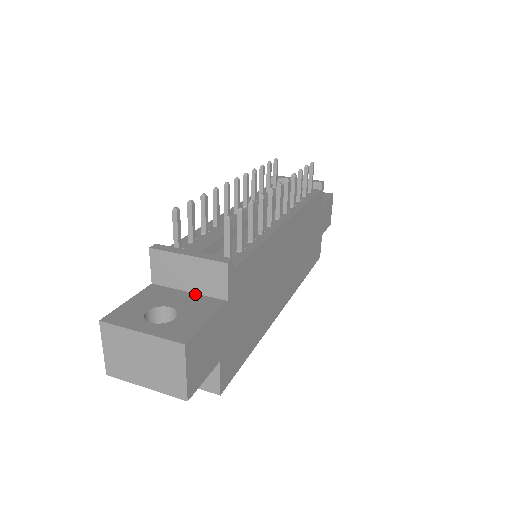
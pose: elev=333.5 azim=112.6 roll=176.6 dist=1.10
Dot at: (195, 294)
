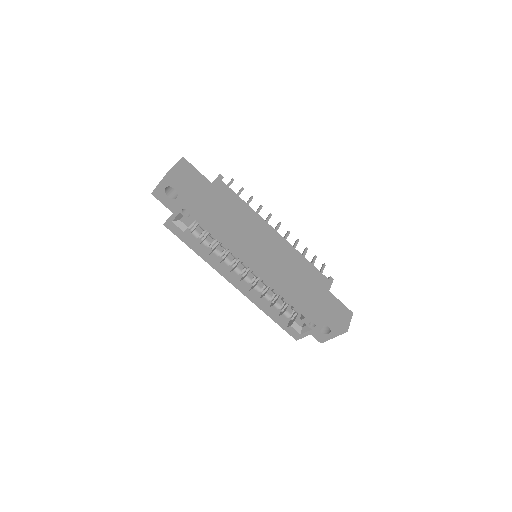
Dot at: occluded
